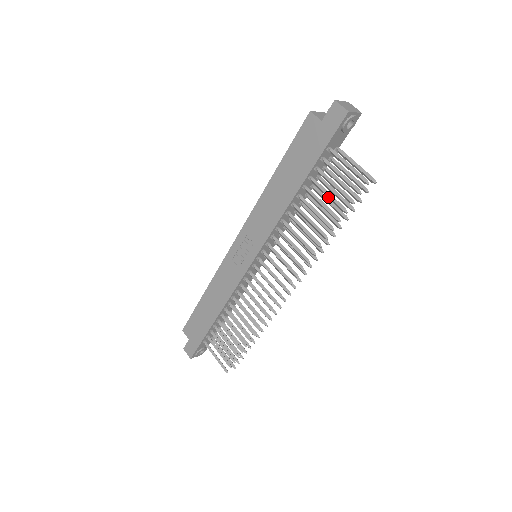
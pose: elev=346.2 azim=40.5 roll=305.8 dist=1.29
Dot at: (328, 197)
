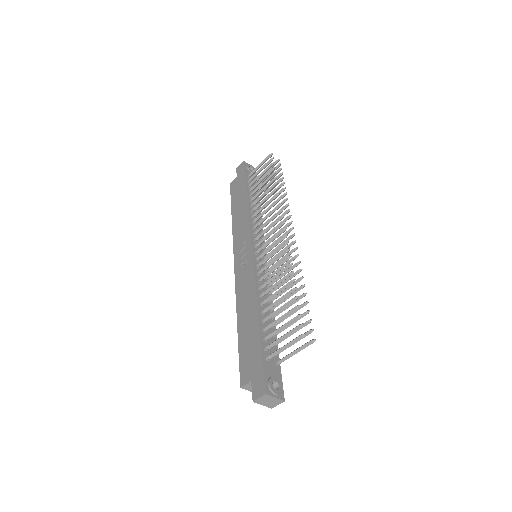
Dot at: (262, 179)
